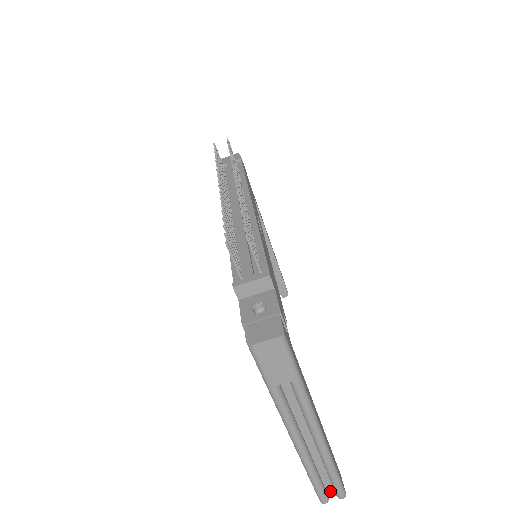
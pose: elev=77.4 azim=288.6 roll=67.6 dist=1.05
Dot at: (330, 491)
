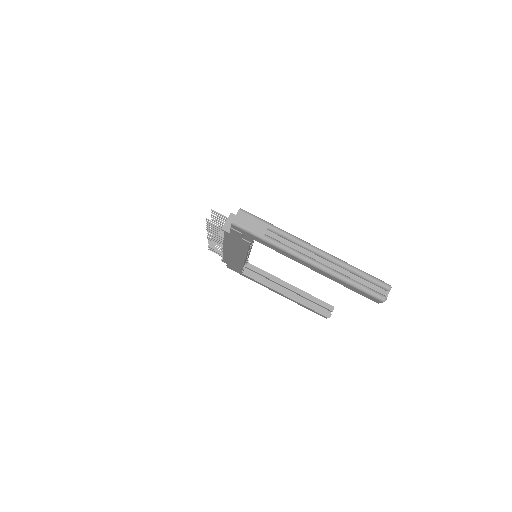
Dot at: (380, 291)
